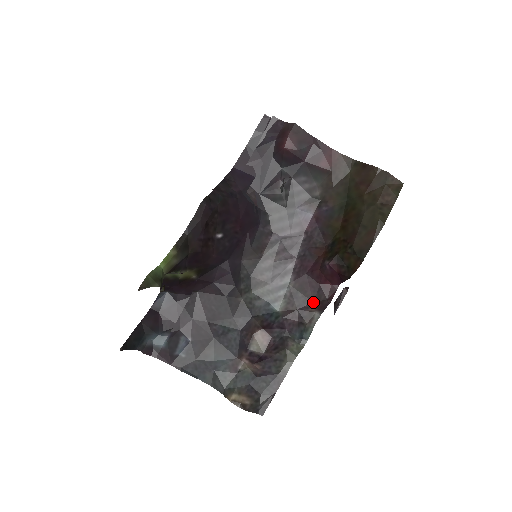
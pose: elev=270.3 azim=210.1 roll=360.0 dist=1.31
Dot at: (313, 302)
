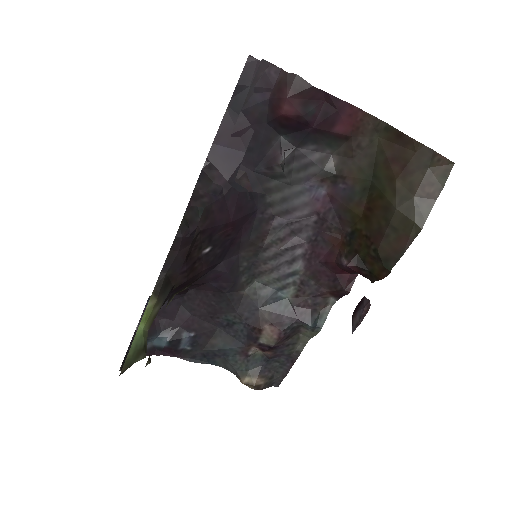
Dot at: (328, 290)
